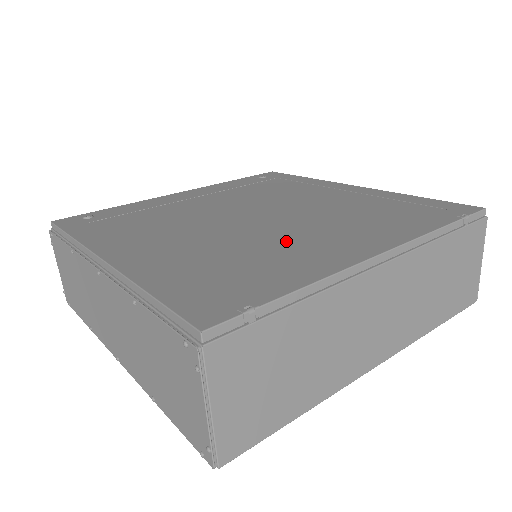
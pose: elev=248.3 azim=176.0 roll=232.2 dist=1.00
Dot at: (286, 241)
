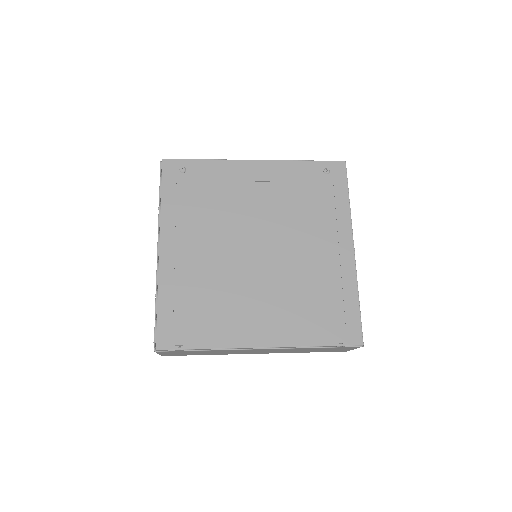
Dot at: (242, 299)
